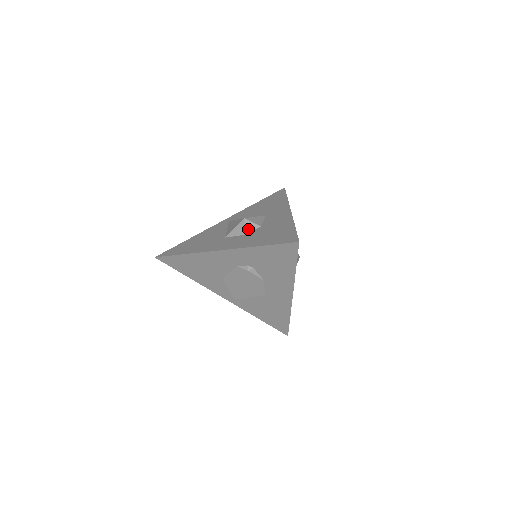
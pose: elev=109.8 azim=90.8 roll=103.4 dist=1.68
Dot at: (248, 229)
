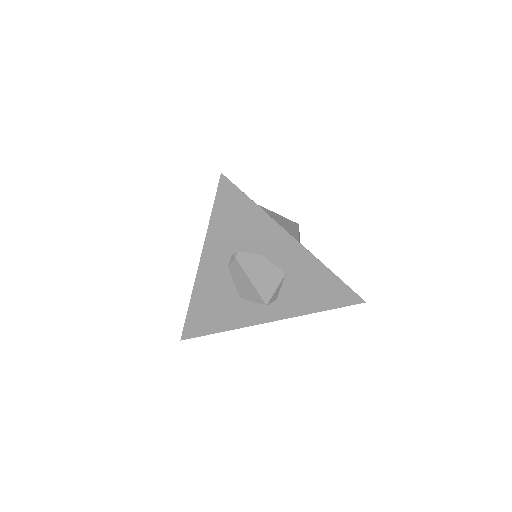
Dot at: occluded
